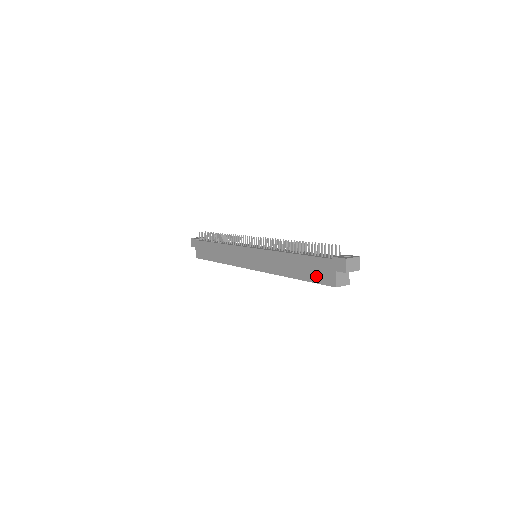
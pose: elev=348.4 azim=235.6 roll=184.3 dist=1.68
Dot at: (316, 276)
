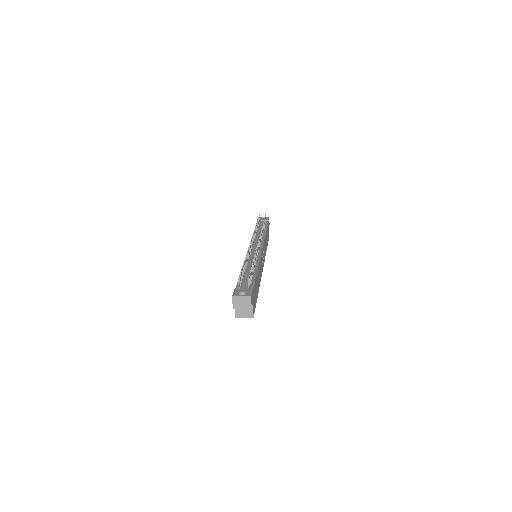
Dot at: occluded
